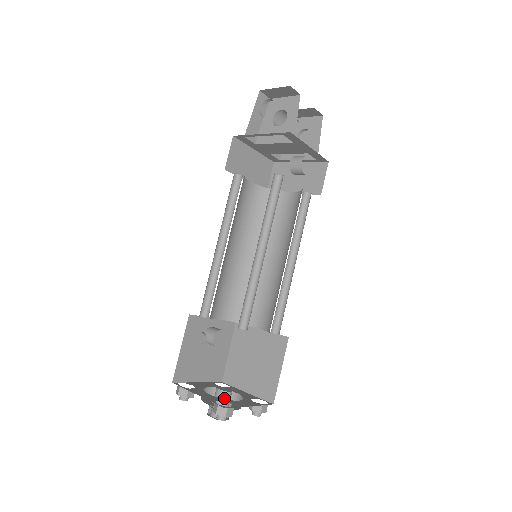
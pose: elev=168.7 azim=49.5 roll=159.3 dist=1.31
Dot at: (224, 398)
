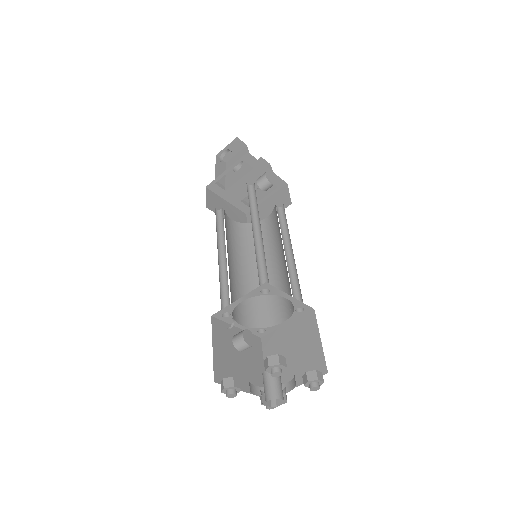
Dot at: occluded
